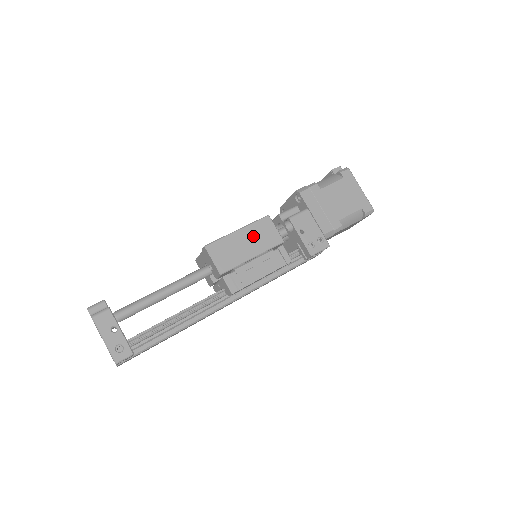
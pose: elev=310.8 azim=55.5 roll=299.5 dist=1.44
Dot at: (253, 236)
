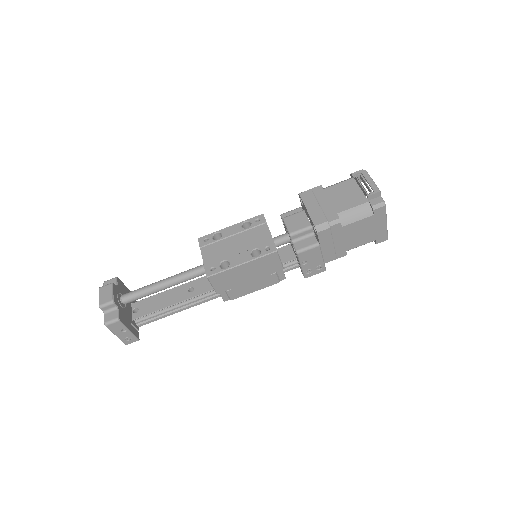
Dot at: (255, 268)
